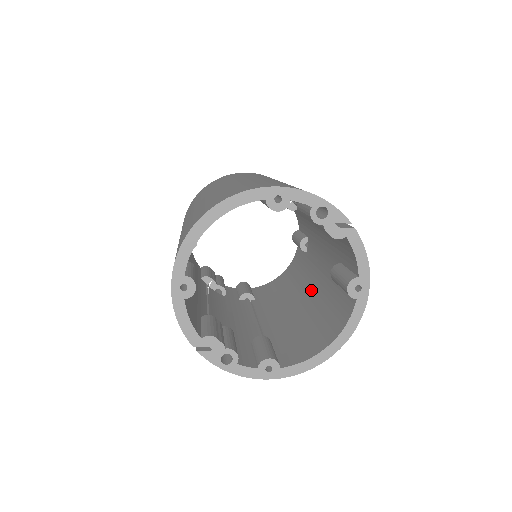
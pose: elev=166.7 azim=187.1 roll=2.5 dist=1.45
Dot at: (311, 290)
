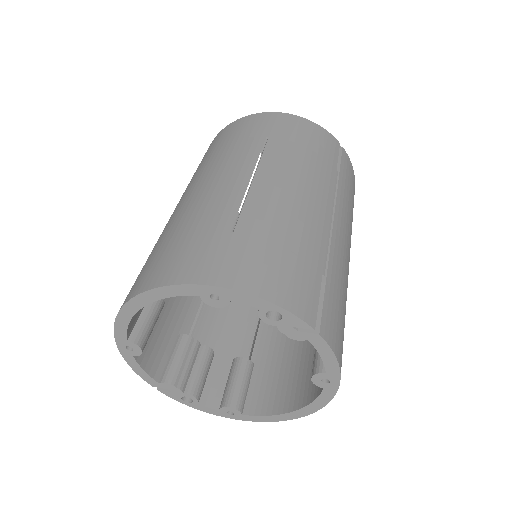
Dot at: occluded
